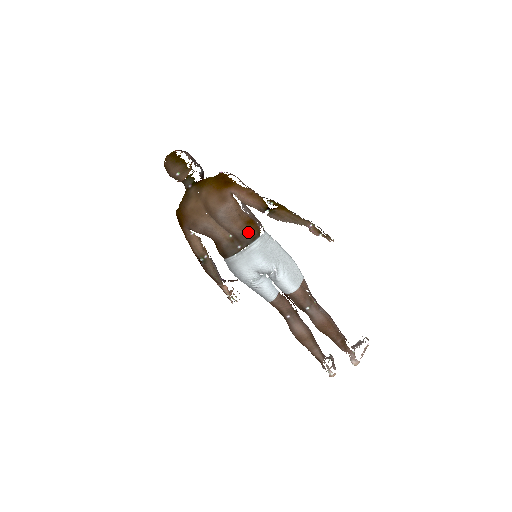
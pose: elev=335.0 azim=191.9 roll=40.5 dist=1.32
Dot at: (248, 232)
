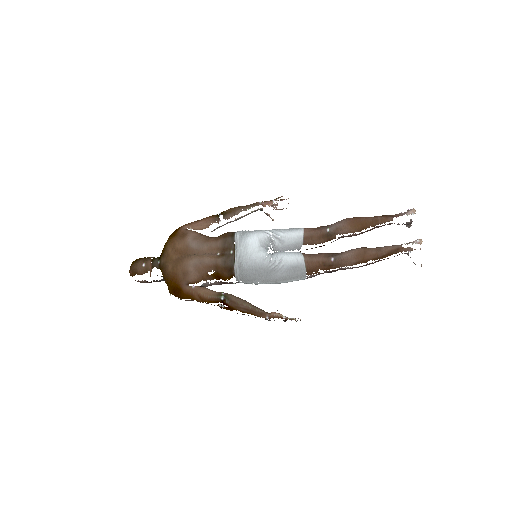
Dot at: (224, 237)
